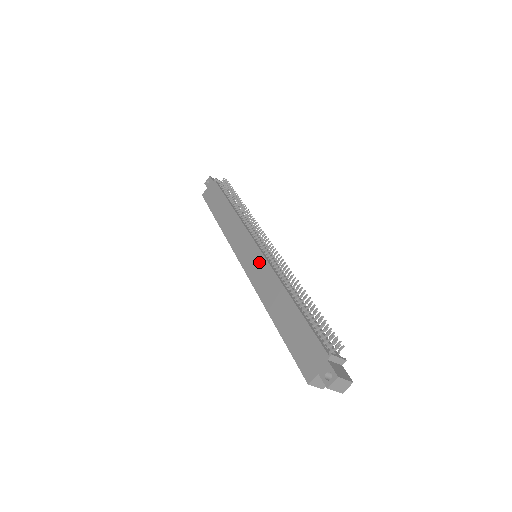
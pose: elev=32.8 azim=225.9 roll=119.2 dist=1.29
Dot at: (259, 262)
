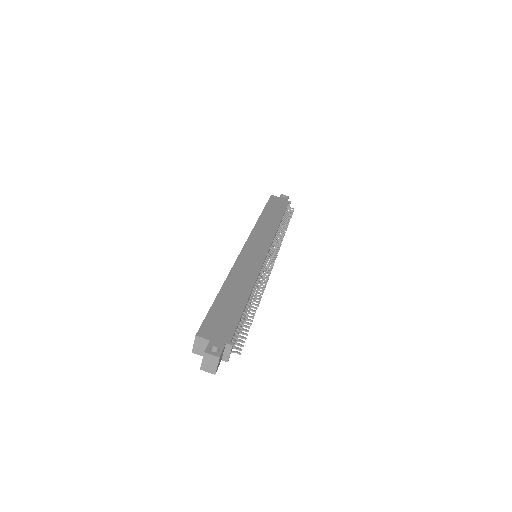
Dot at: (257, 259)
